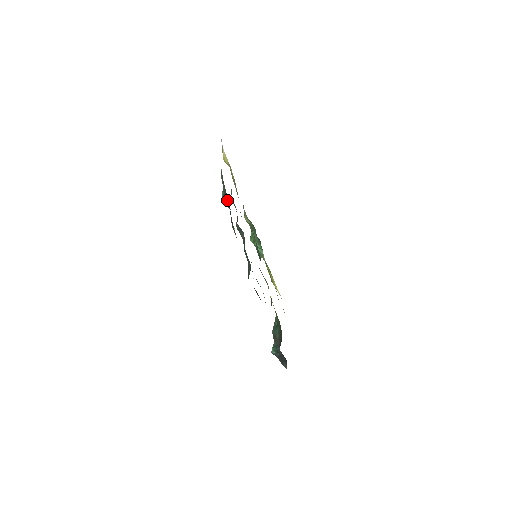
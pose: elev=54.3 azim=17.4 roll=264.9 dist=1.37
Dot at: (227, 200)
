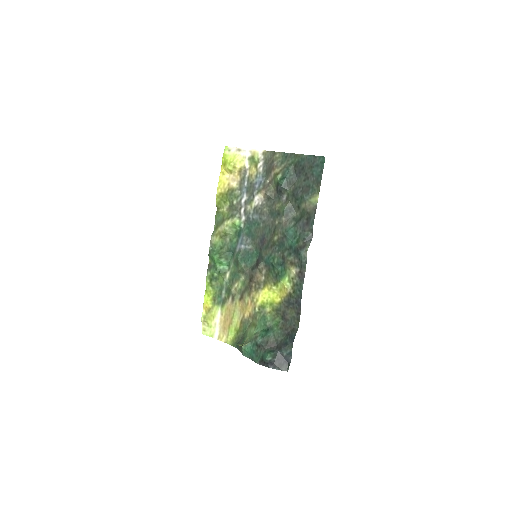
Dot at: (294, 178)
